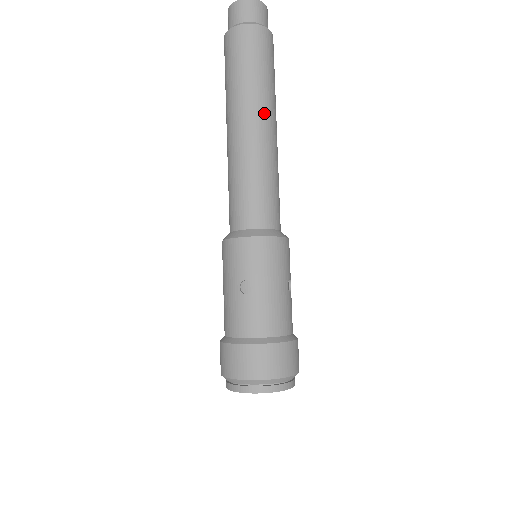
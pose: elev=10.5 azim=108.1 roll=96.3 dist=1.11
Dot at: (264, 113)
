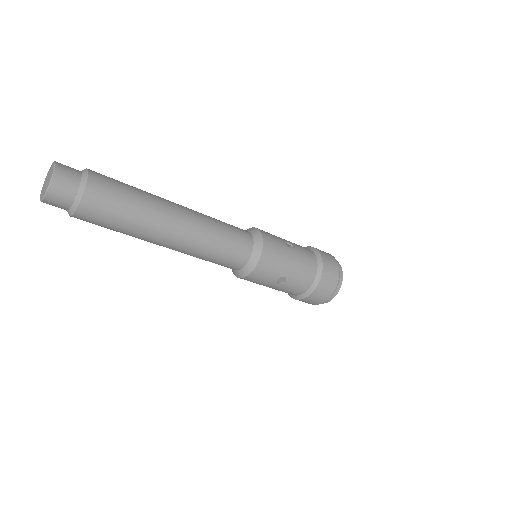
Dot at: (153, 243)
